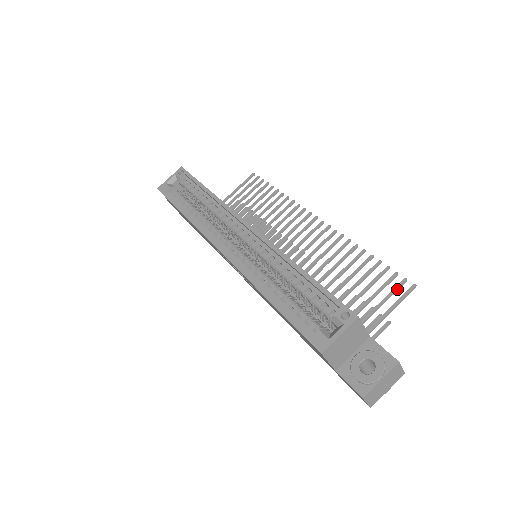
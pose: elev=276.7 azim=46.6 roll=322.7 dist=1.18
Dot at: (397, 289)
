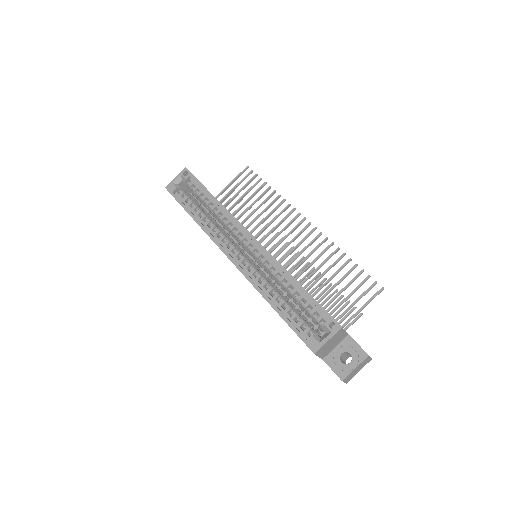
Dot at: (369, 290)
